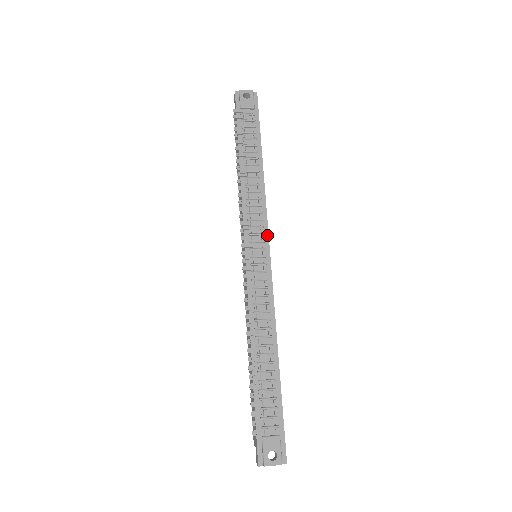
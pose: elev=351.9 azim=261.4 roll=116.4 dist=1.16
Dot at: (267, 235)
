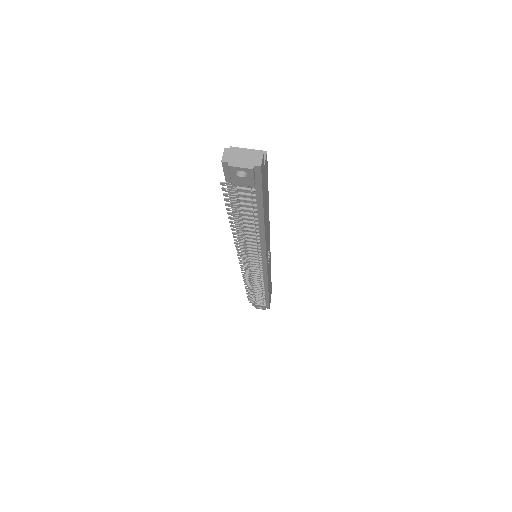
Dot at: (265, 260)
